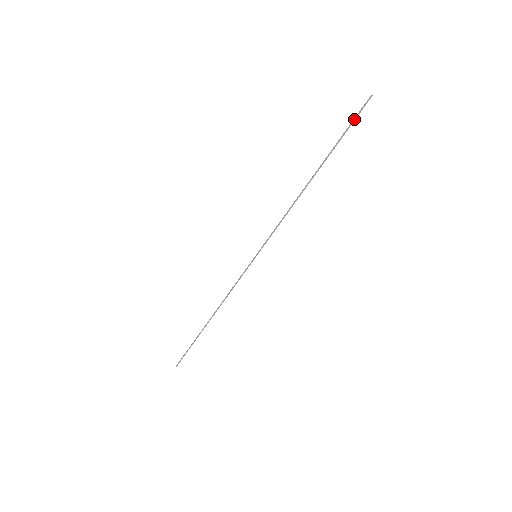
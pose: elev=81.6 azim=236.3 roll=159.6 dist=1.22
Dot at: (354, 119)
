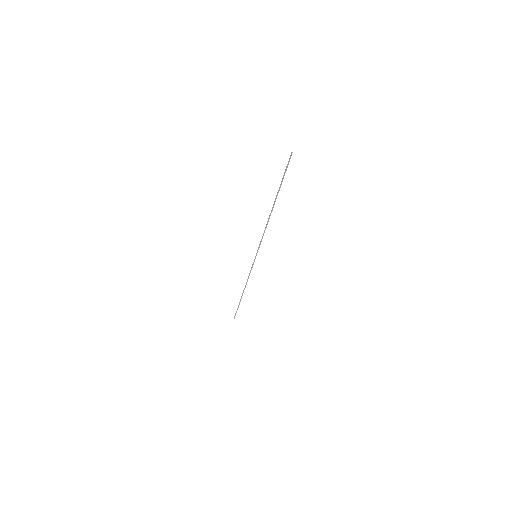
Dot at: (286, 169)
